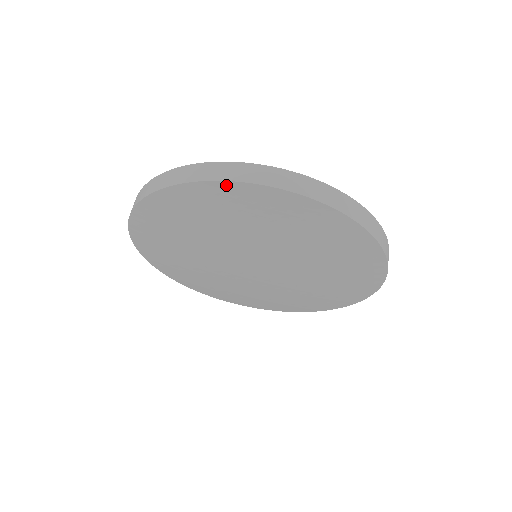
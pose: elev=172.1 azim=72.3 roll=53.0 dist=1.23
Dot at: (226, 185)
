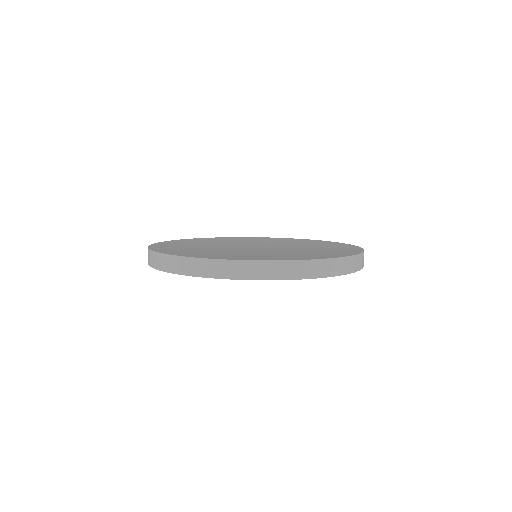
Dot at: occluded
